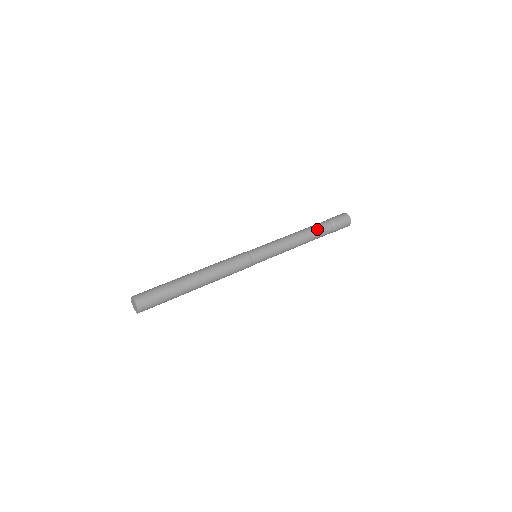
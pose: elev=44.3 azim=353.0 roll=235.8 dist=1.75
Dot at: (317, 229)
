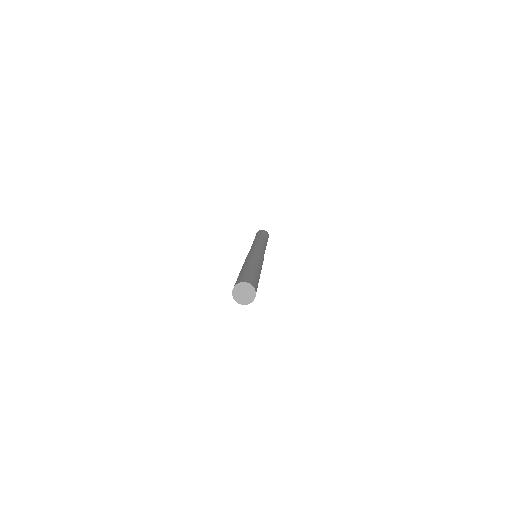
Dot at: (263, 237)
